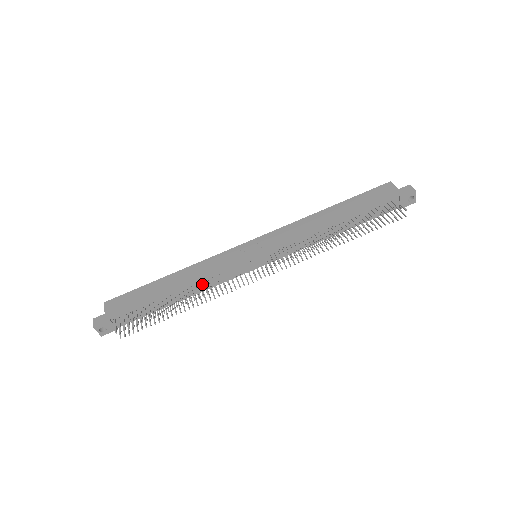
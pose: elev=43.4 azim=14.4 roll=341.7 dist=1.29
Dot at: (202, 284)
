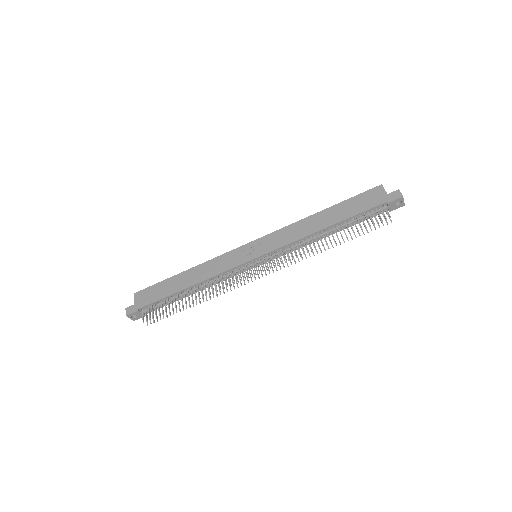
Dot at: (210, 281)
